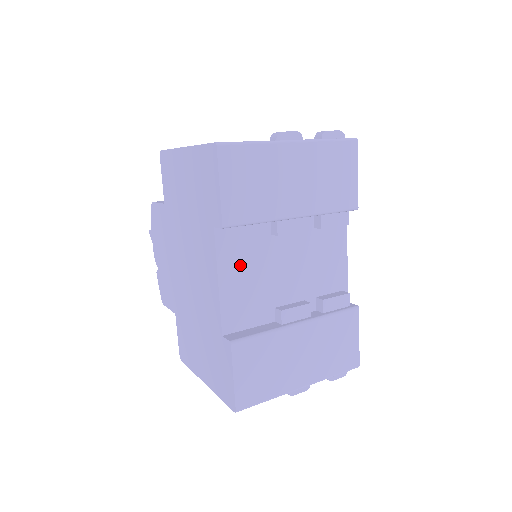
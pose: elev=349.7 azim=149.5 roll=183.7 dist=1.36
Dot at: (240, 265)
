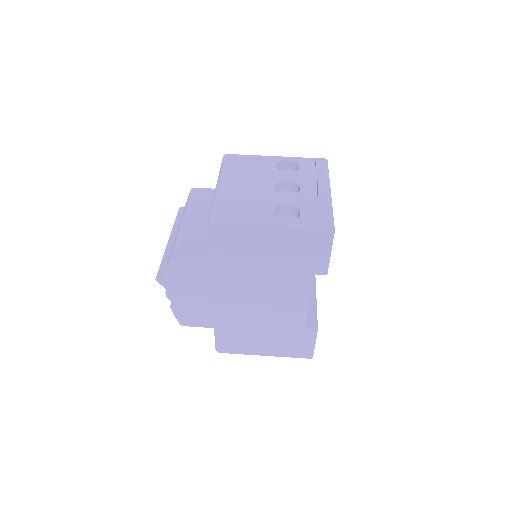
Dot at: occluded
